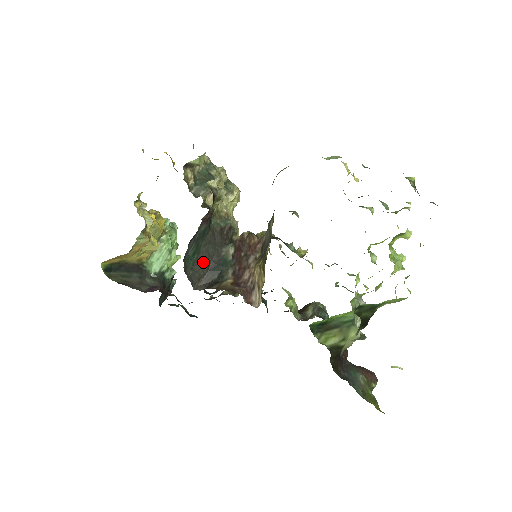
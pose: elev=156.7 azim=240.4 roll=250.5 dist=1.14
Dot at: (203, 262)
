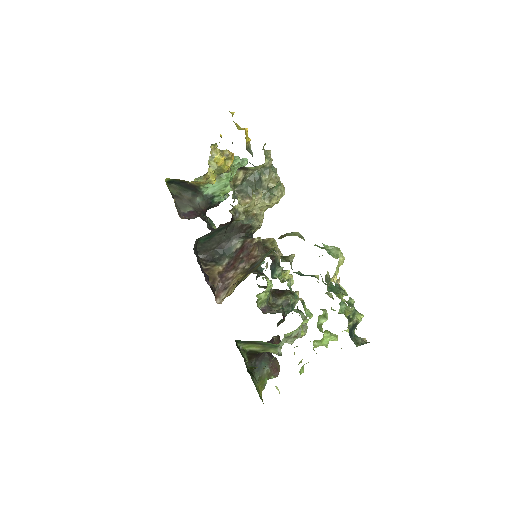
Dot at: (213, 243)
